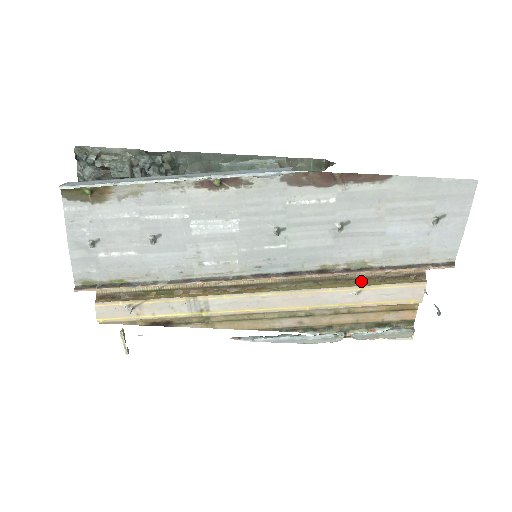
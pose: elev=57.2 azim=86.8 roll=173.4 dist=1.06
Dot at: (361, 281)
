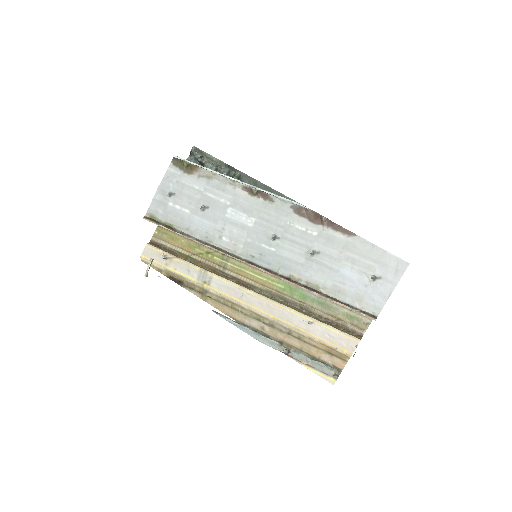
Dot at: (316, 317)
